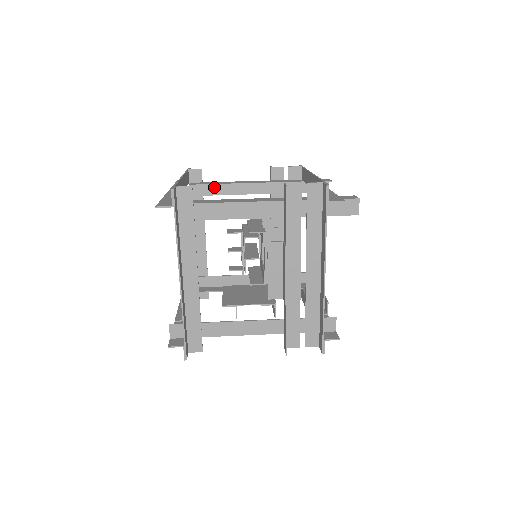
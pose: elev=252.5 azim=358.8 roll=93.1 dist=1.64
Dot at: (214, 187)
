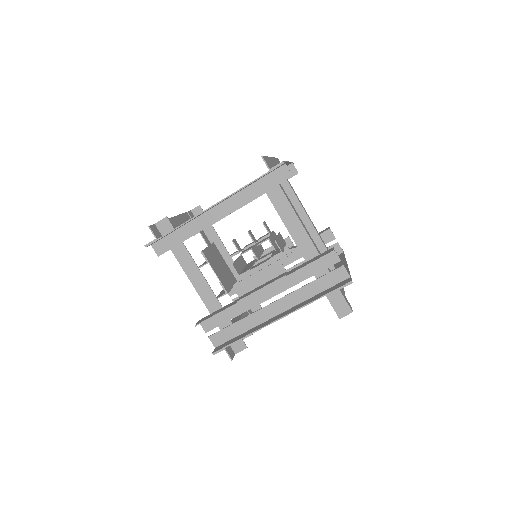
Dot at: (289, 191)
